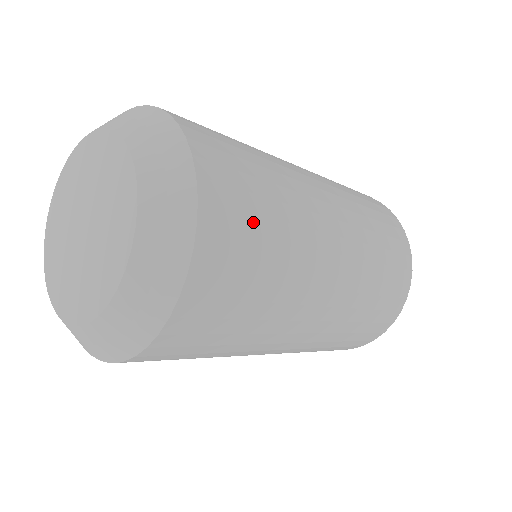
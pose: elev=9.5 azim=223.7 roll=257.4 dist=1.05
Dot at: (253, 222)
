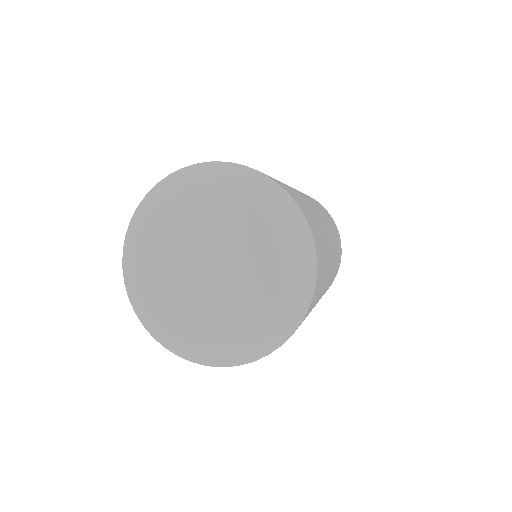
Dot at: occluded
